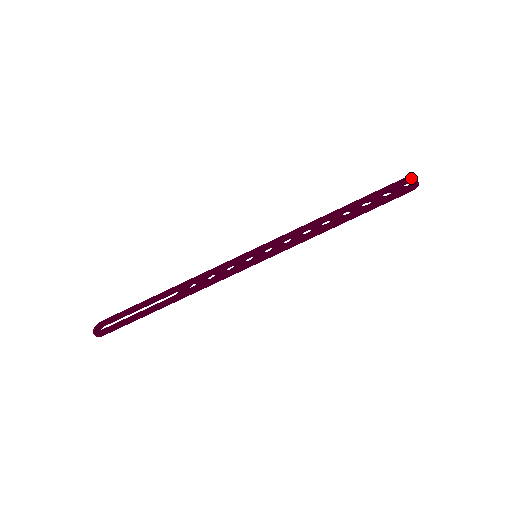
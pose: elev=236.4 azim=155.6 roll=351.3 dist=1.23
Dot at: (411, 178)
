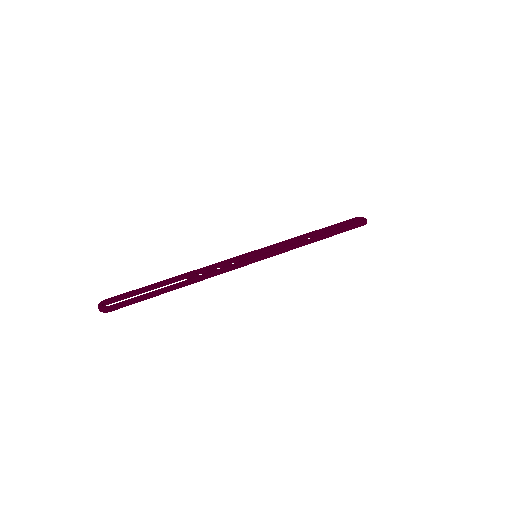
Dot at: (361, 217)
